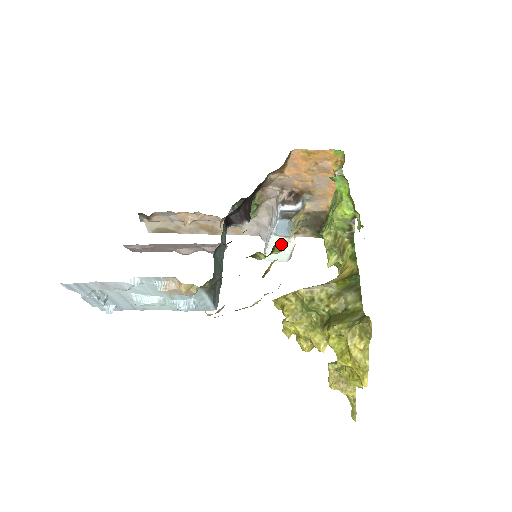
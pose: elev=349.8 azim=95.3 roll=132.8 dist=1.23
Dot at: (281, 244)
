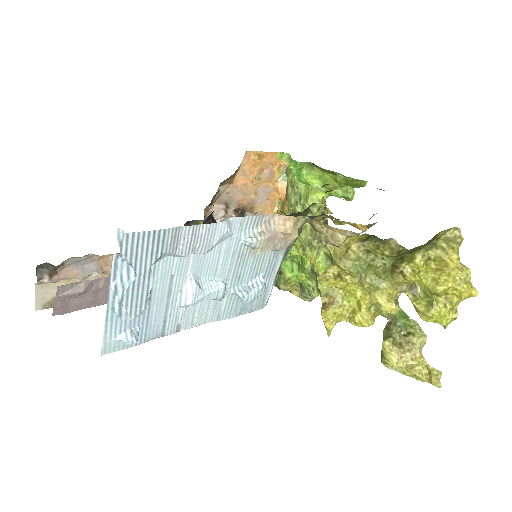
Dot at: (323, 198)
